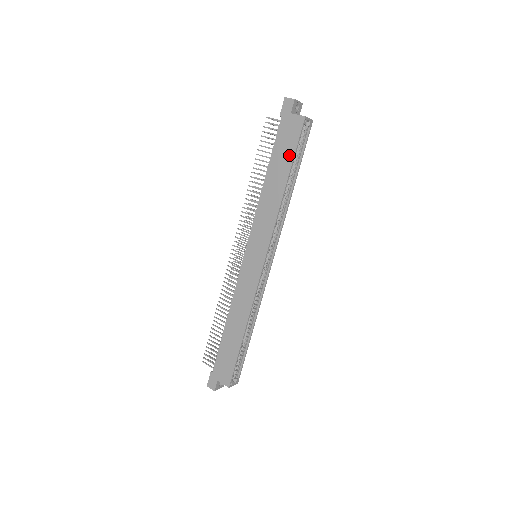
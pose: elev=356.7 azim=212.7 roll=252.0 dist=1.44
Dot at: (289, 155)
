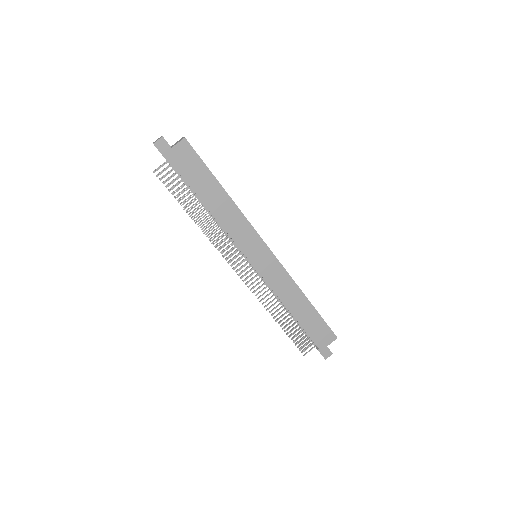
Dot at: (204, 172)
